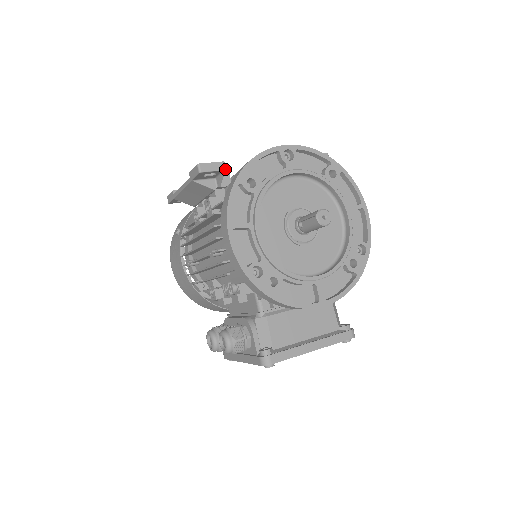
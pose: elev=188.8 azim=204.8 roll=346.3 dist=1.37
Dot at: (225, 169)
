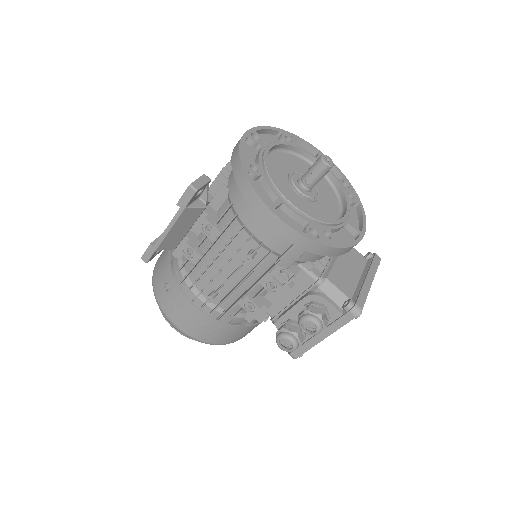
Dot at: (210, 179)
